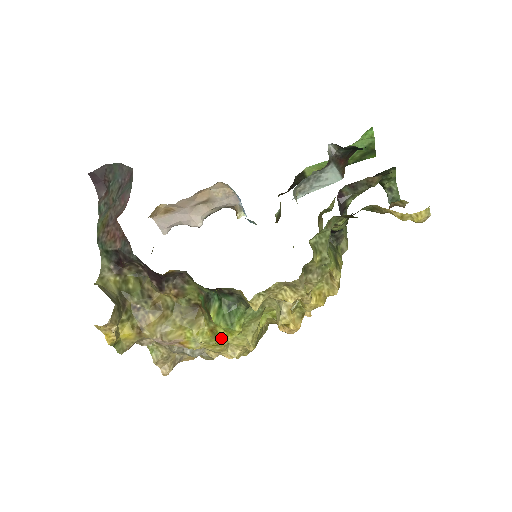
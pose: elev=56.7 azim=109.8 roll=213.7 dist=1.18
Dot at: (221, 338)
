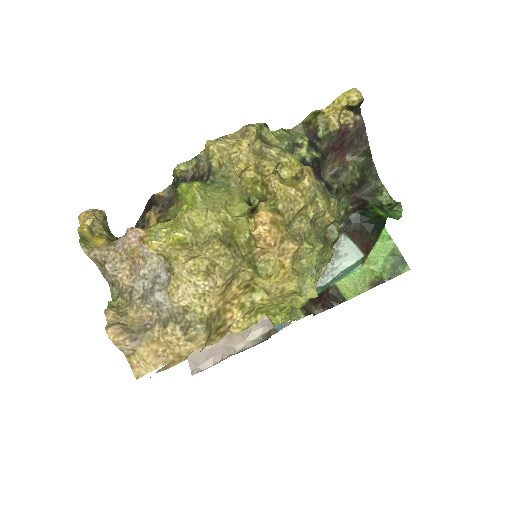
Dot at: (181, 214)
